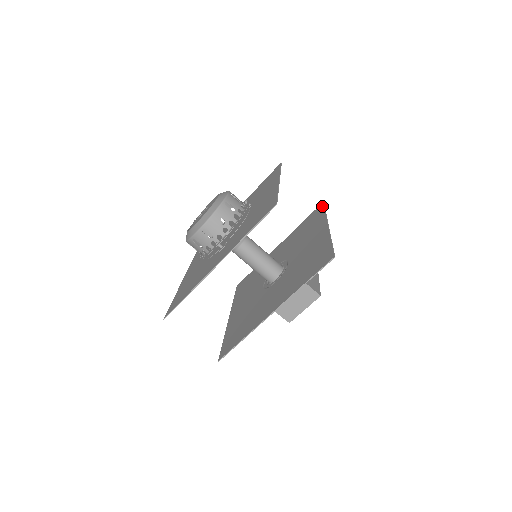
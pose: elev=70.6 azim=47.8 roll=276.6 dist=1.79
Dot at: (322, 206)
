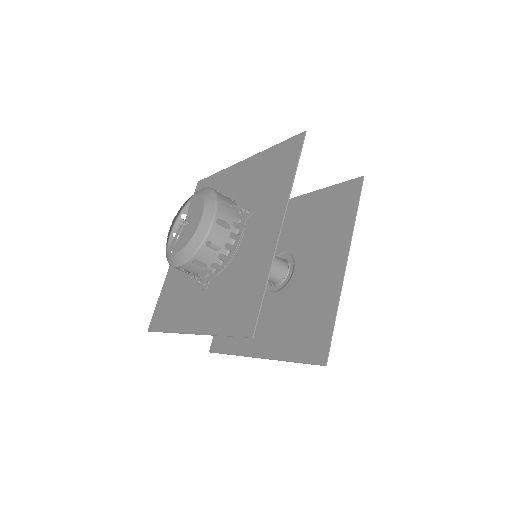
Dot at: (358, 189)
